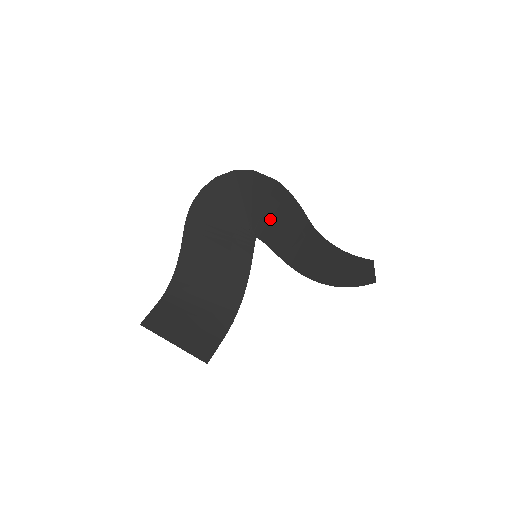
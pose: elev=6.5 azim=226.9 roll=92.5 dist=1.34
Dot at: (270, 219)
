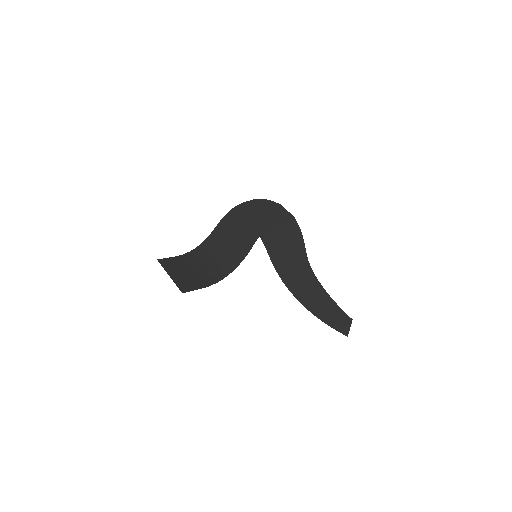
Dot at: (276, 233)
